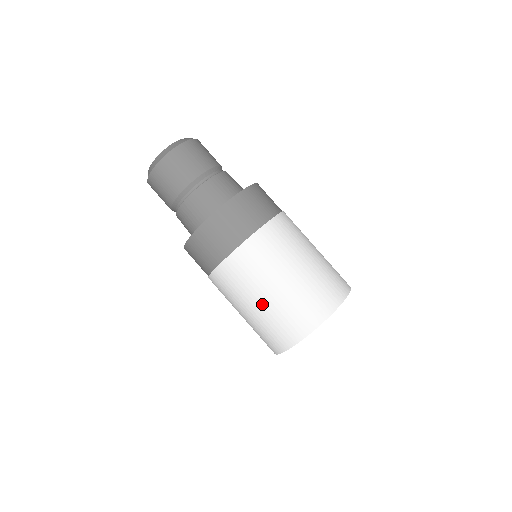
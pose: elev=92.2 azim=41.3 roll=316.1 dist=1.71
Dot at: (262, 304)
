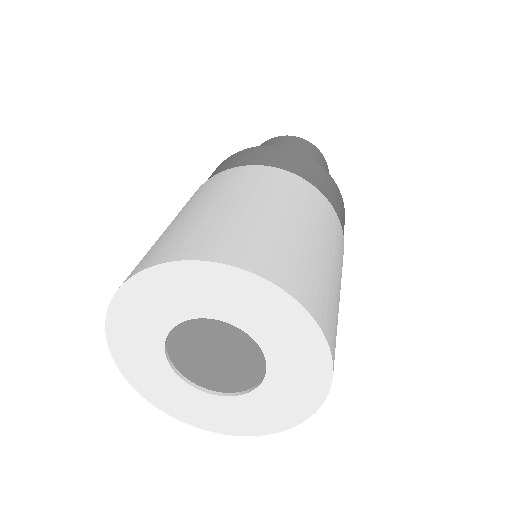
Dot at: (265, 211)
